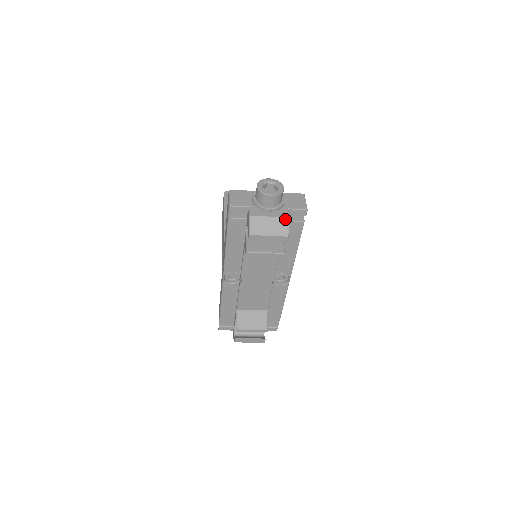
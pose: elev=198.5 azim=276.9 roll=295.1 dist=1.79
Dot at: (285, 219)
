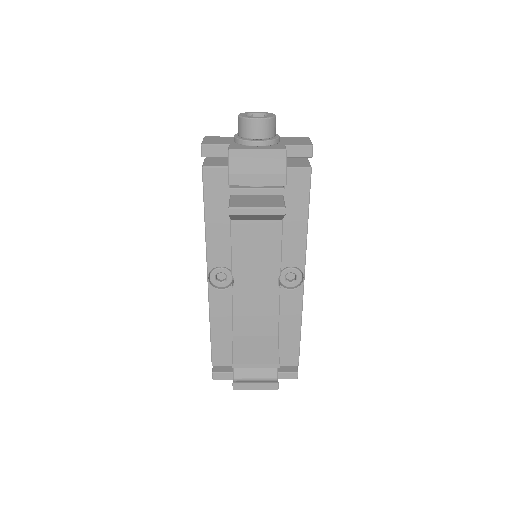
Dot at: (280, 151)
